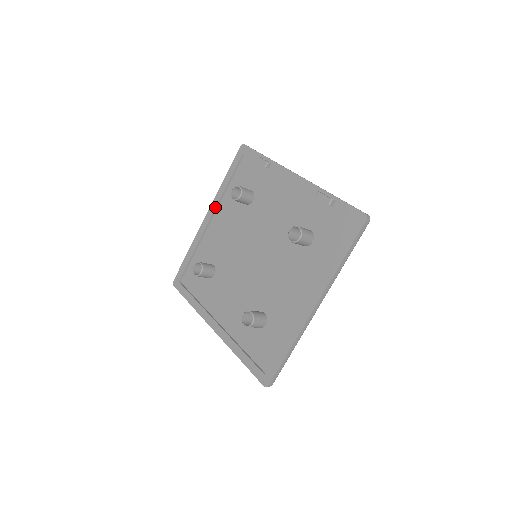
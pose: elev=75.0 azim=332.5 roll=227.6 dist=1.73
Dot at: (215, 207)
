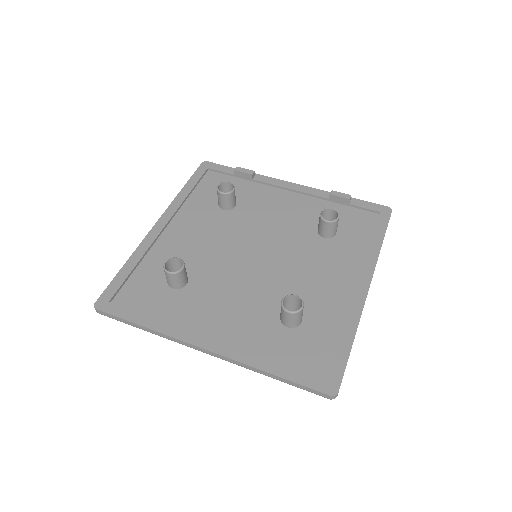
Dot at: (173, 213)
